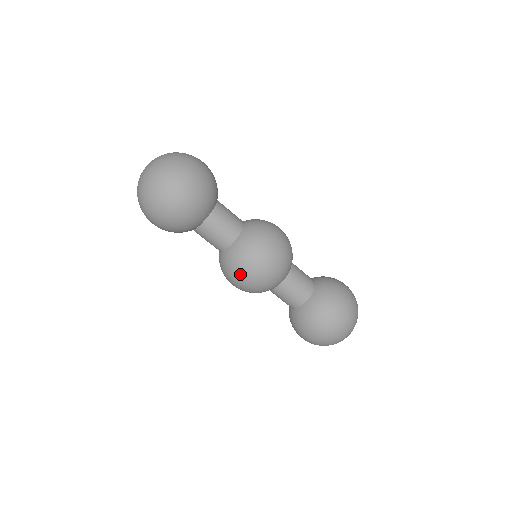
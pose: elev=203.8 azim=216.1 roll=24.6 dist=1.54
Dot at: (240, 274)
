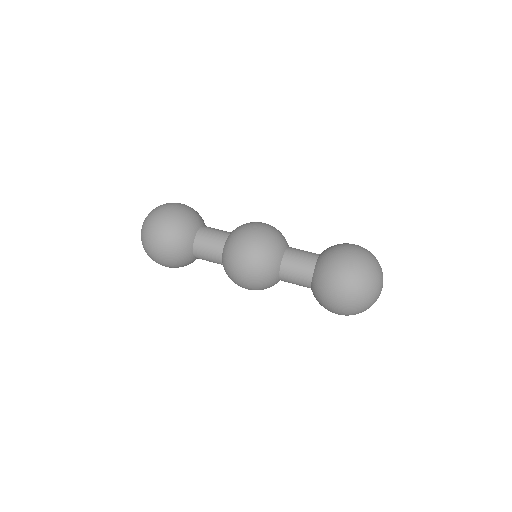
Dot at: (235, 275)
